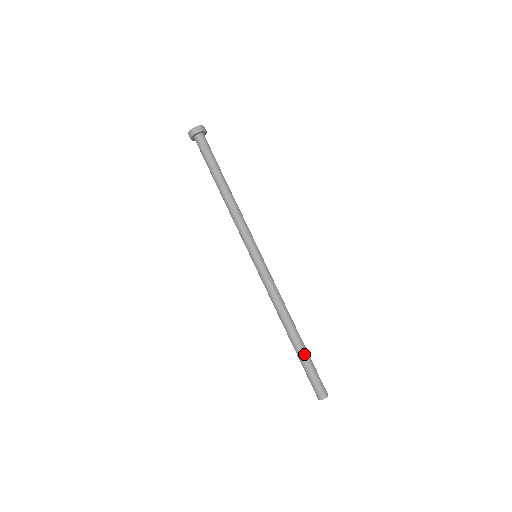
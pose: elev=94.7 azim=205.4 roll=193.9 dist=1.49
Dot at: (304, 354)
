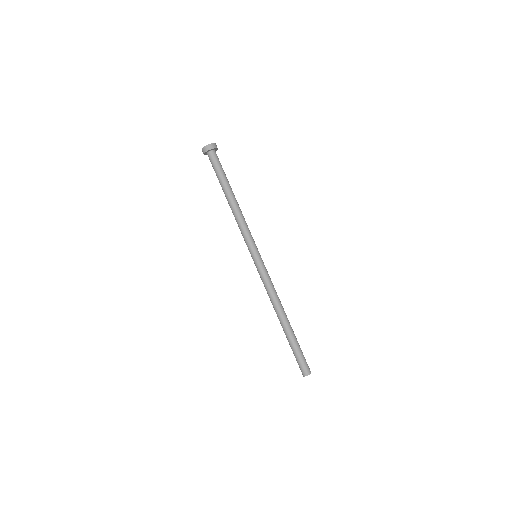
Dot at: (295, 337)
